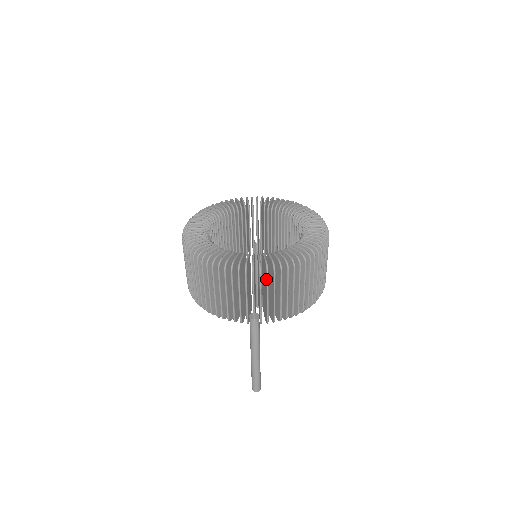
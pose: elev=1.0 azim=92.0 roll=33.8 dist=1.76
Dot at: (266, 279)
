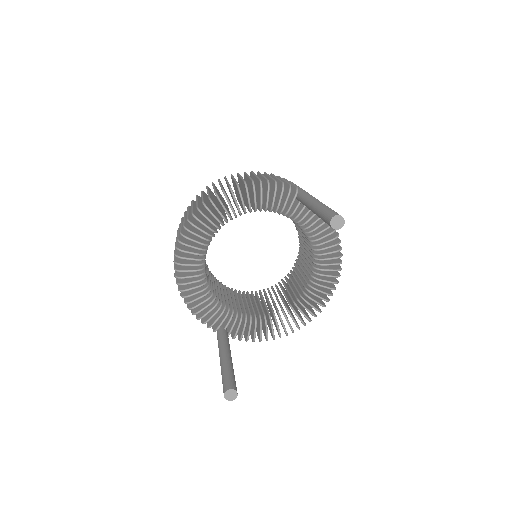
Dot at: occluded
